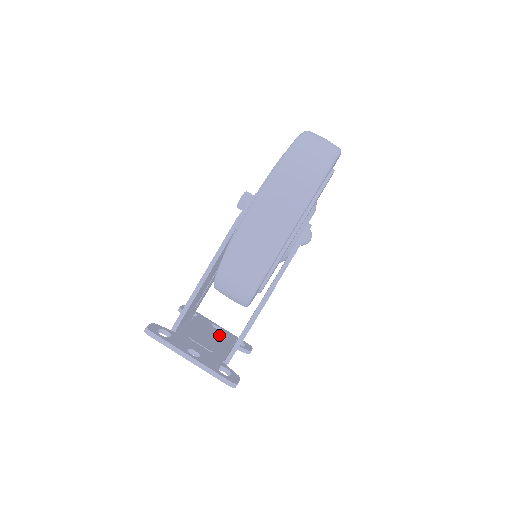
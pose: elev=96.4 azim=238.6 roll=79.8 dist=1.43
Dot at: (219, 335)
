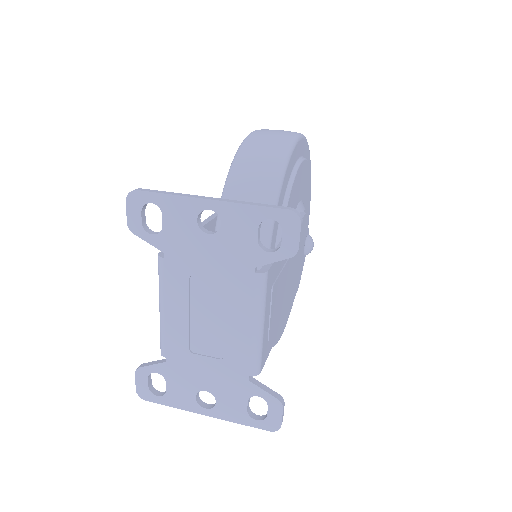
Dot at: (221, 367)
